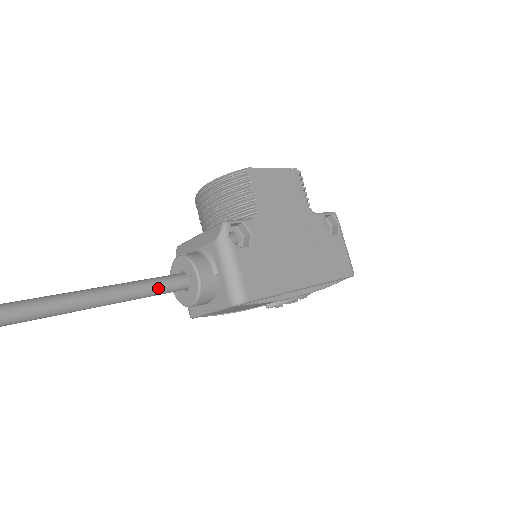
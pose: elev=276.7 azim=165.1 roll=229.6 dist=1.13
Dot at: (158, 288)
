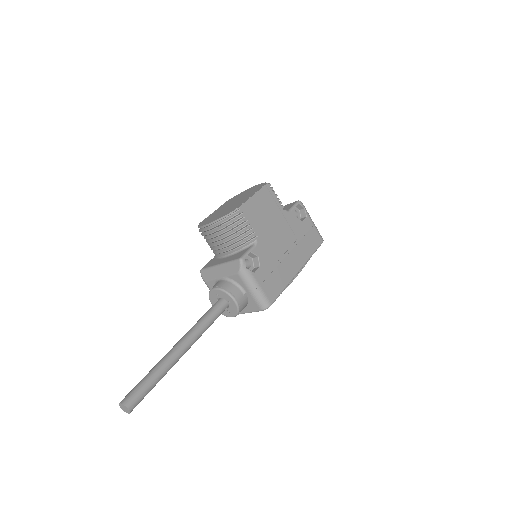
Dot at: (213, 319)
